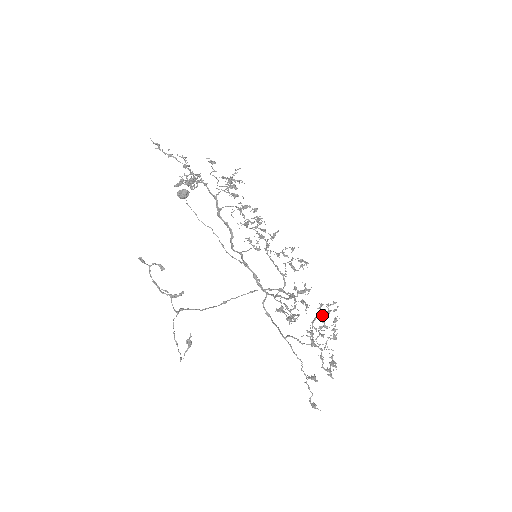
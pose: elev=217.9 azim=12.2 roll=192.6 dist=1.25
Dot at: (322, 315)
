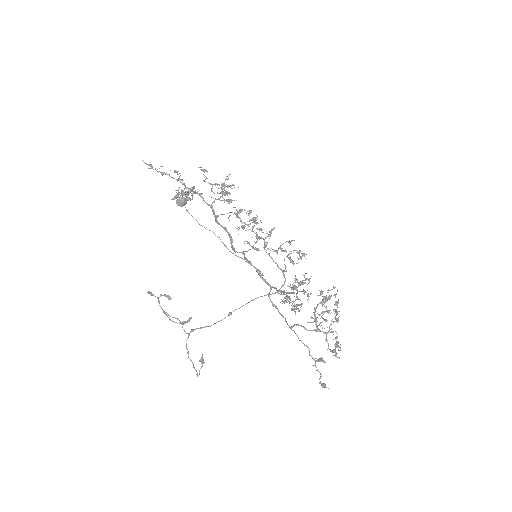
Dot at: (323, 302)
